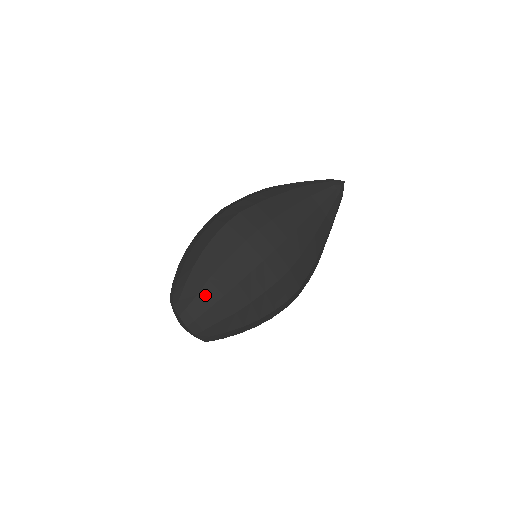
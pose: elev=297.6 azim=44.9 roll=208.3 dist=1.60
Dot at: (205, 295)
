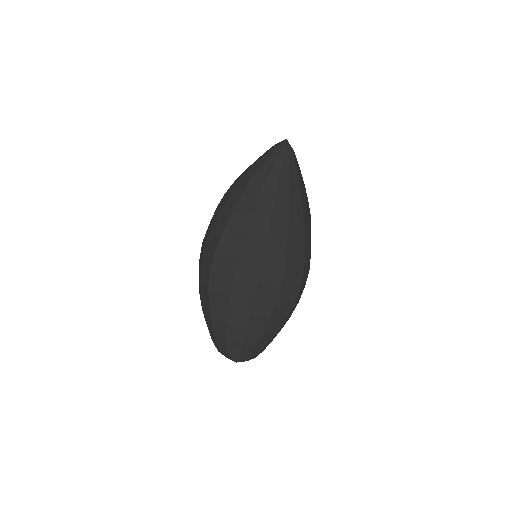
Dot at: (233, 336)
